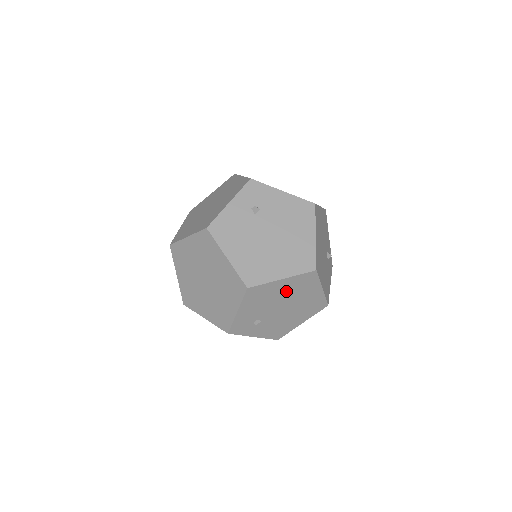
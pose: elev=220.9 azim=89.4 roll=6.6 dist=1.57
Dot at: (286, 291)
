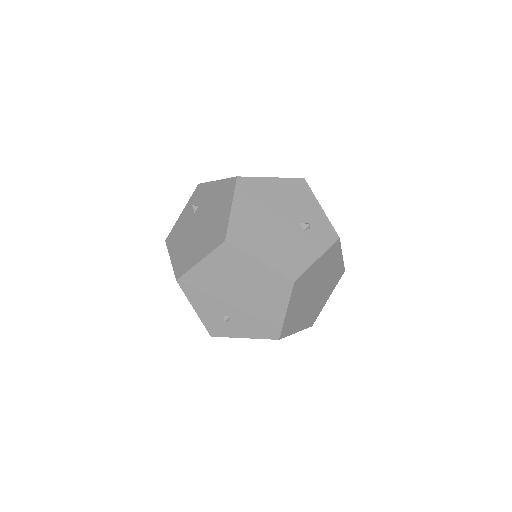
Dot at: (219, 274)
